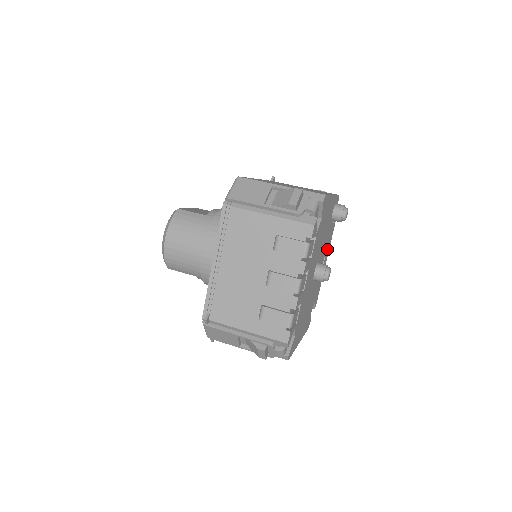
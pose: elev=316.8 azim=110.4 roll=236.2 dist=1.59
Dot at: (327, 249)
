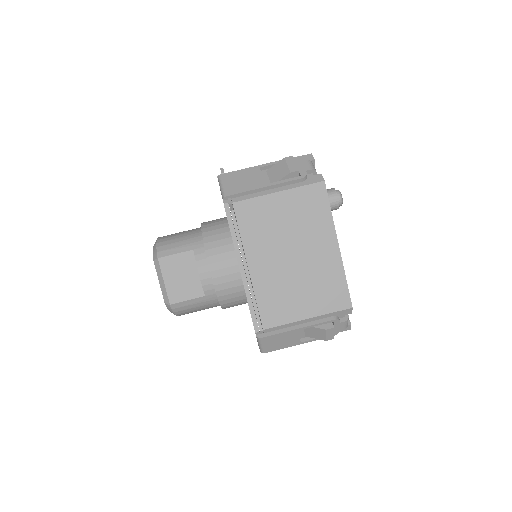
Dot at: occluded
